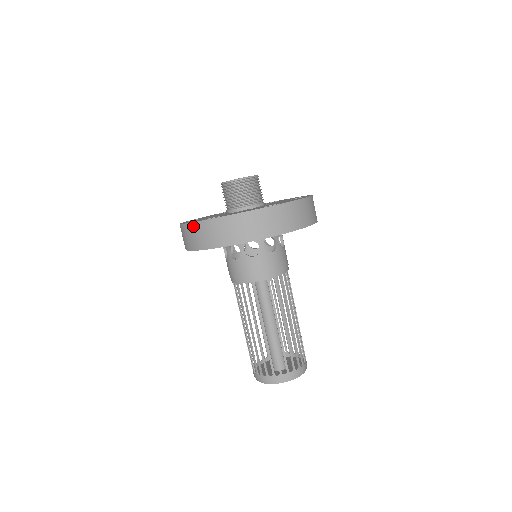
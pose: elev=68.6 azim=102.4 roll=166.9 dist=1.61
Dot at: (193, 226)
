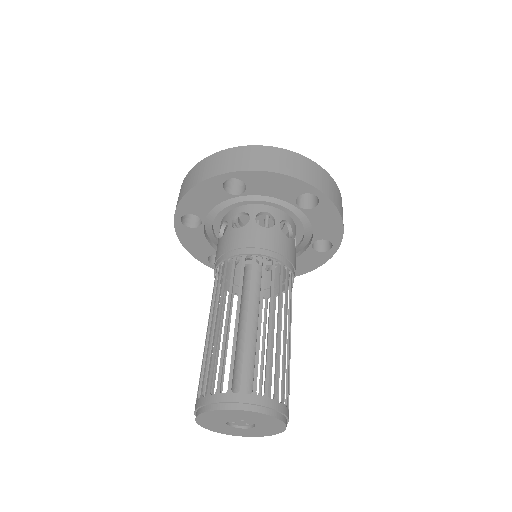
Dot at: (213, 157)
